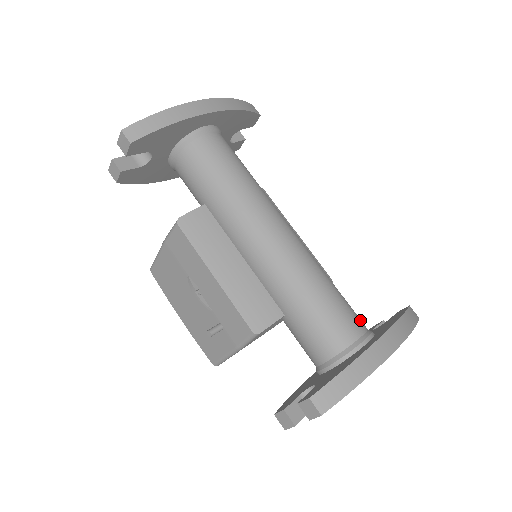
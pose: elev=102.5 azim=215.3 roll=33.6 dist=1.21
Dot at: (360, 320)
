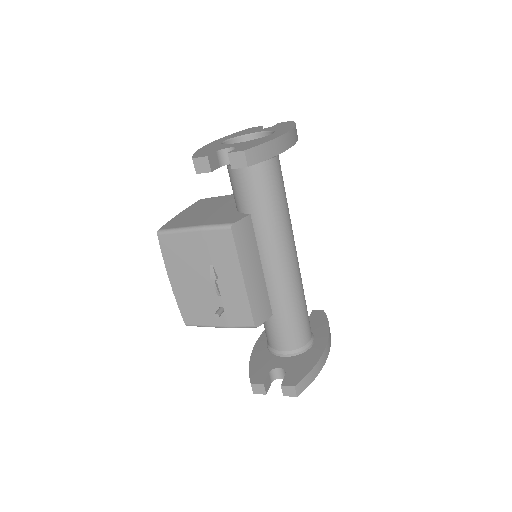
Dot at: occluded
